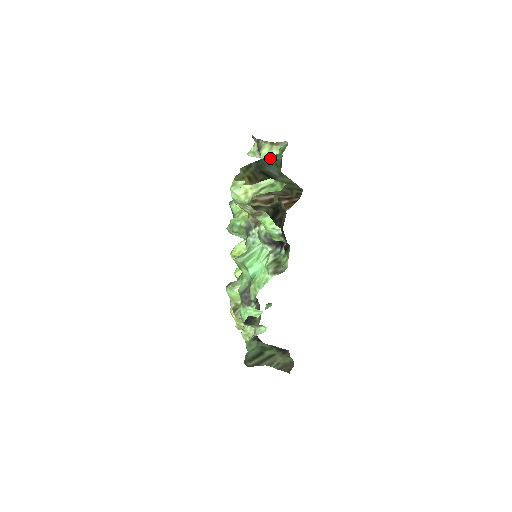
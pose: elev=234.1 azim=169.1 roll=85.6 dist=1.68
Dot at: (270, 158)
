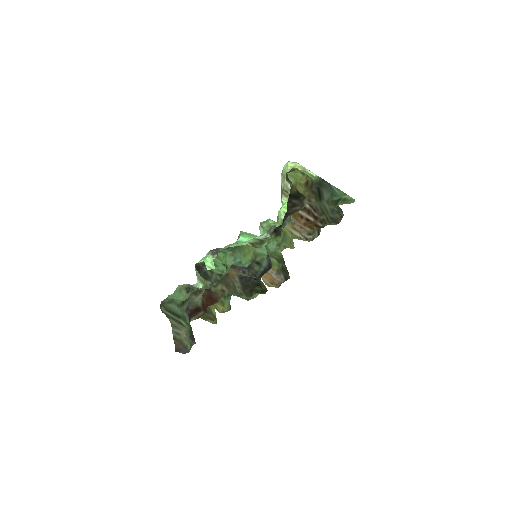
Dot at: (333, 187)
